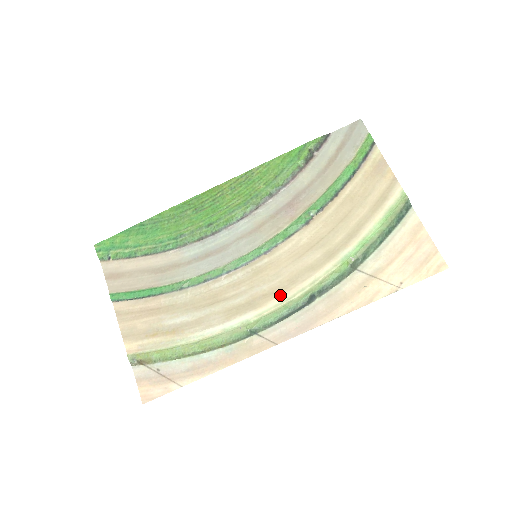
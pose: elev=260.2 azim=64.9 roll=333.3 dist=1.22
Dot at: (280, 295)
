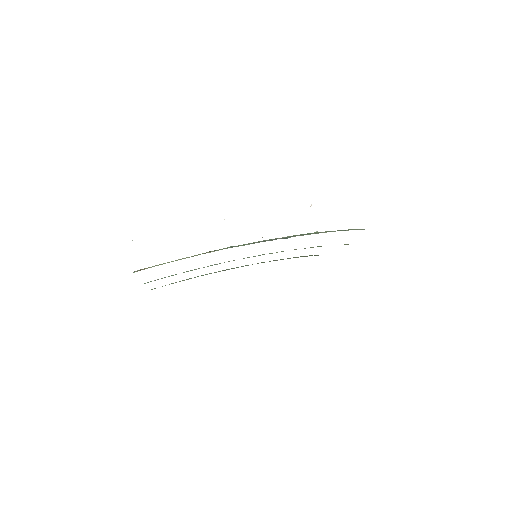
Dot at: occluded
